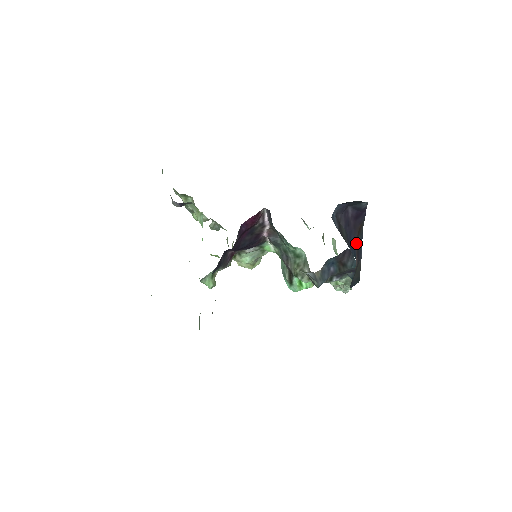
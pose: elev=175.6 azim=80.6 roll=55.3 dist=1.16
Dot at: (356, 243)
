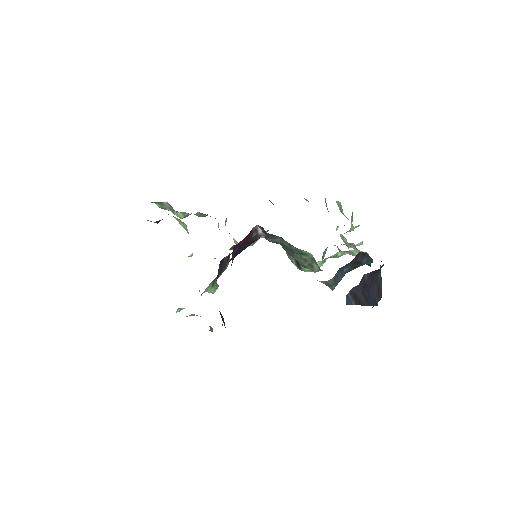
Dot at: (375, 288)
